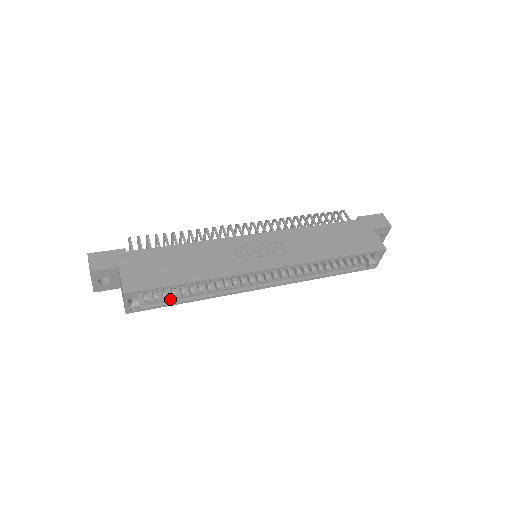
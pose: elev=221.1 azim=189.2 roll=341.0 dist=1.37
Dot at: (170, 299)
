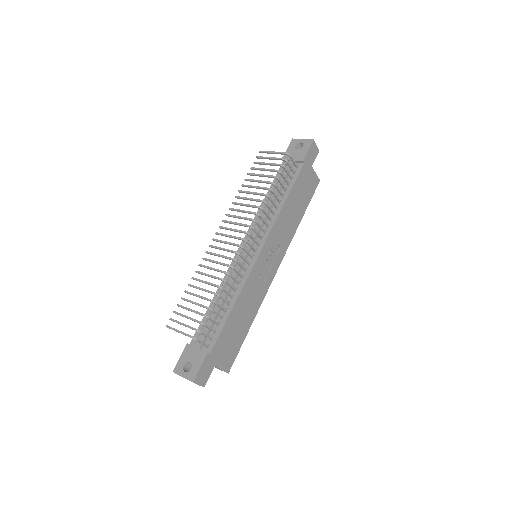
Dot at: occluded
